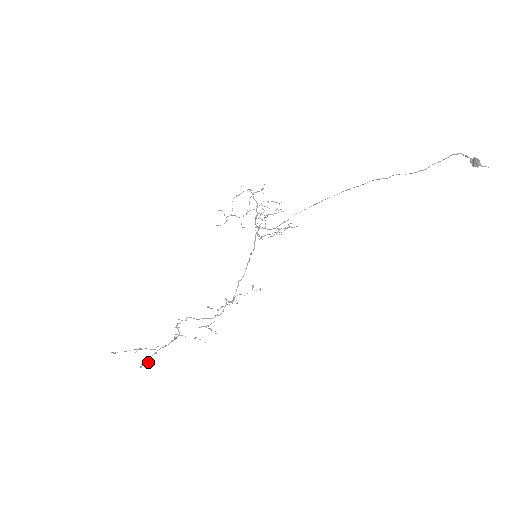
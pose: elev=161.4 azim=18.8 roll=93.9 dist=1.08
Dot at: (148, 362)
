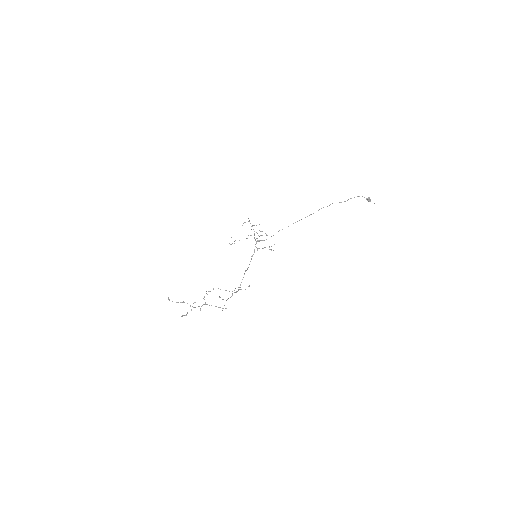
Dot at: (186, 315)
